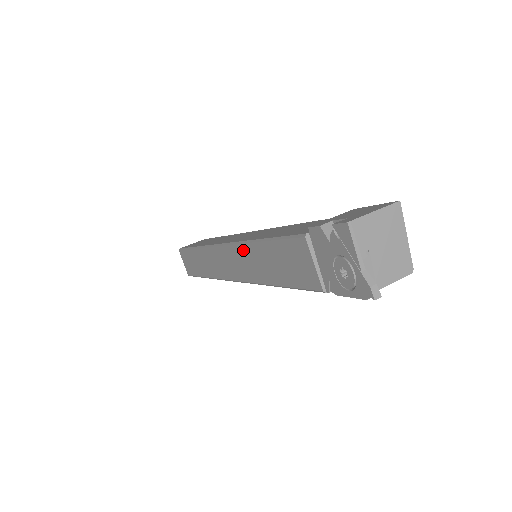
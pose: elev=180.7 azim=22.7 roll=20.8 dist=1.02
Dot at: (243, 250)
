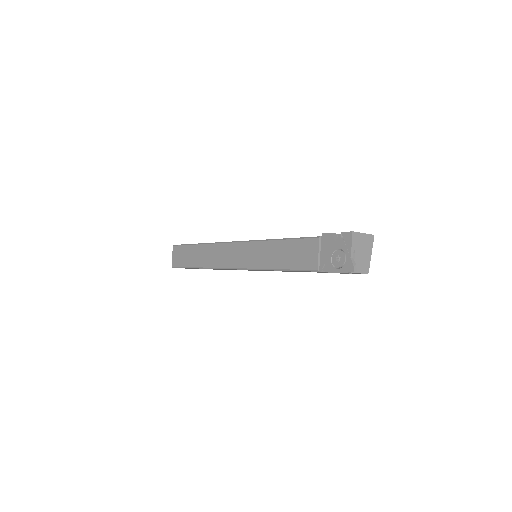
Dot at: (257, 245)
